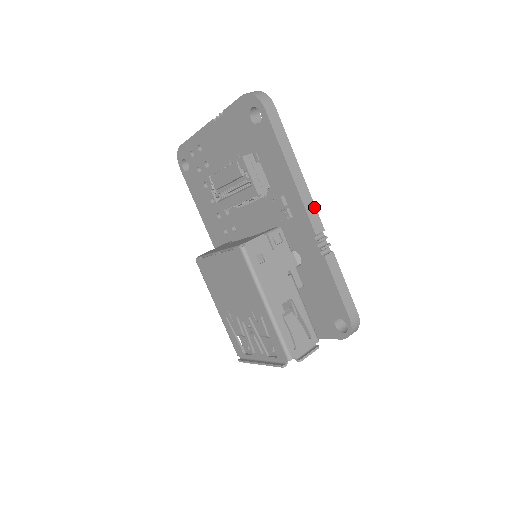
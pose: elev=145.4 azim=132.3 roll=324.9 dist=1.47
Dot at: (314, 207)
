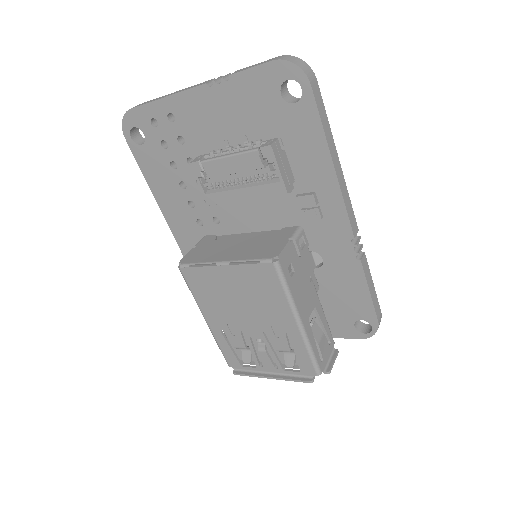
Dot at: (351, 205)
